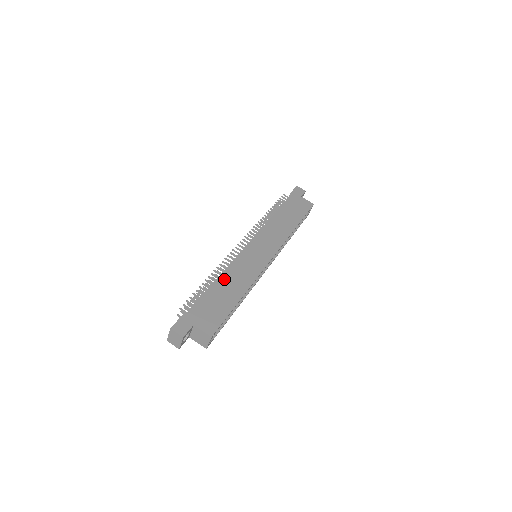
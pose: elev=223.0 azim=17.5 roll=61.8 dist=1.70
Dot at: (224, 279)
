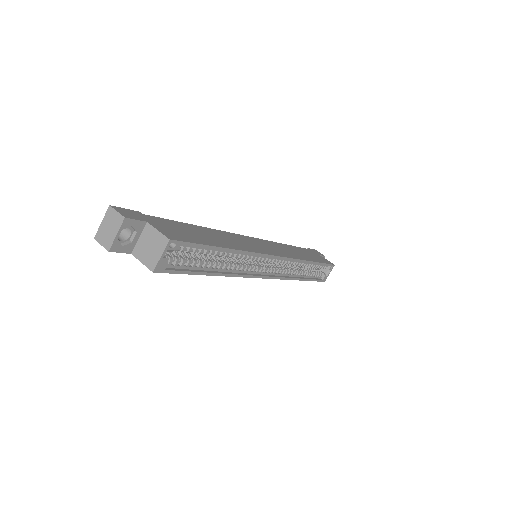
Dot at: (209, 230)
